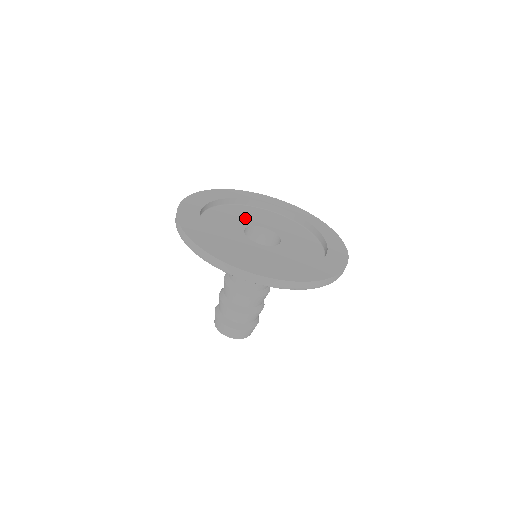
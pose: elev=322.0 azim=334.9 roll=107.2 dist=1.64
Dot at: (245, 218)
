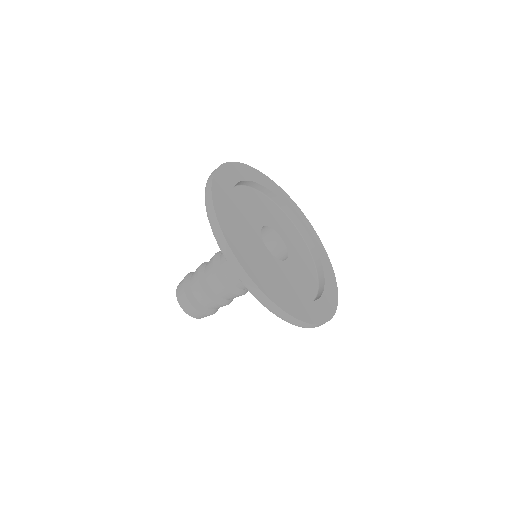
Dot at: (263, 213)
